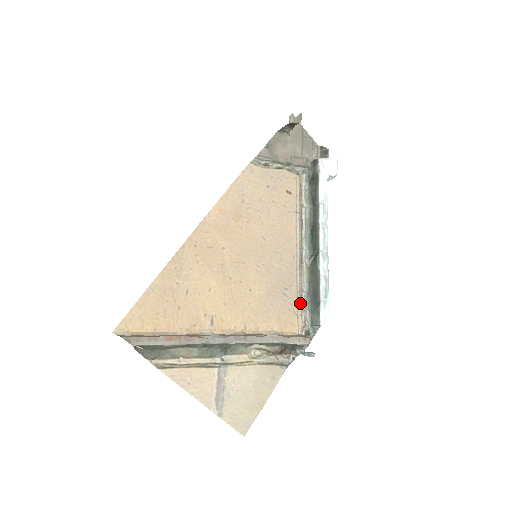
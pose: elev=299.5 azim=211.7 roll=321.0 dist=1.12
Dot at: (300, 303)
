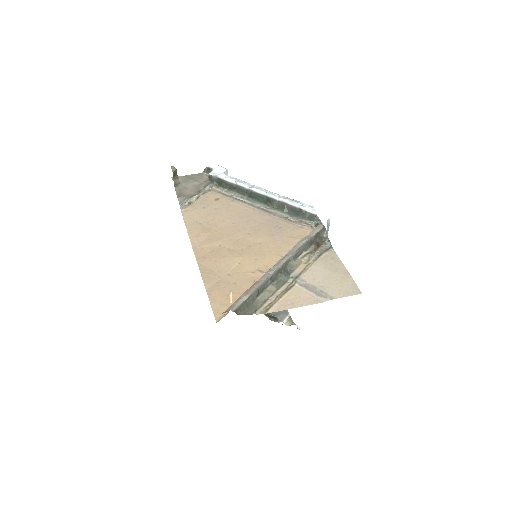
Dot at: (294, 223)
